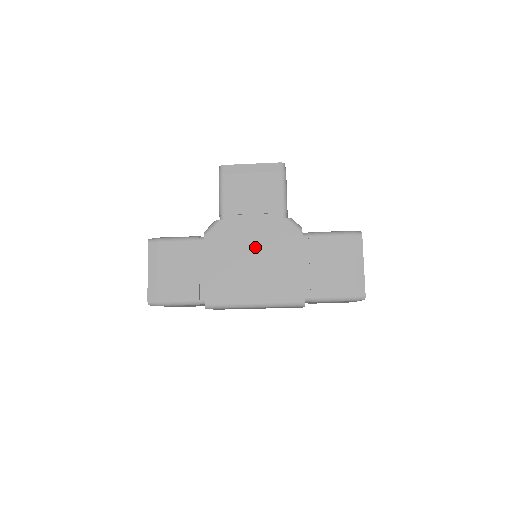
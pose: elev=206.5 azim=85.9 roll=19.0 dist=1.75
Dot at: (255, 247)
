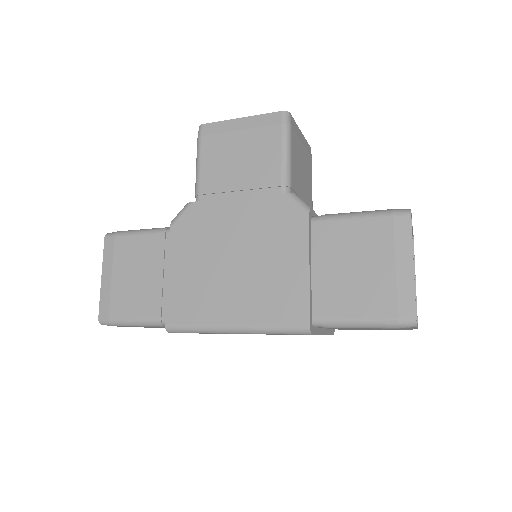
Dot at: (237, 240)
